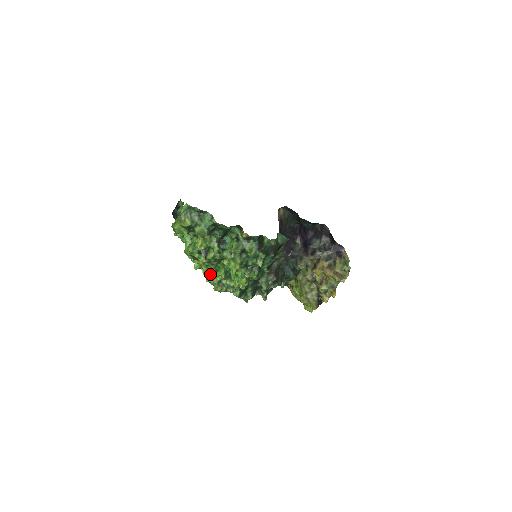
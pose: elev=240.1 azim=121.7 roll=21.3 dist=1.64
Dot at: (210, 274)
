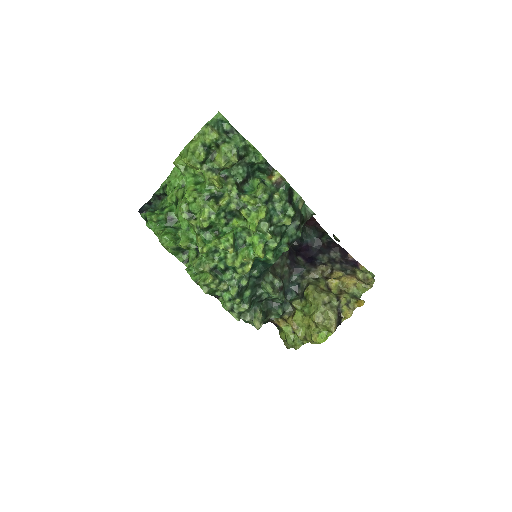
Dot at: (208, 245)
